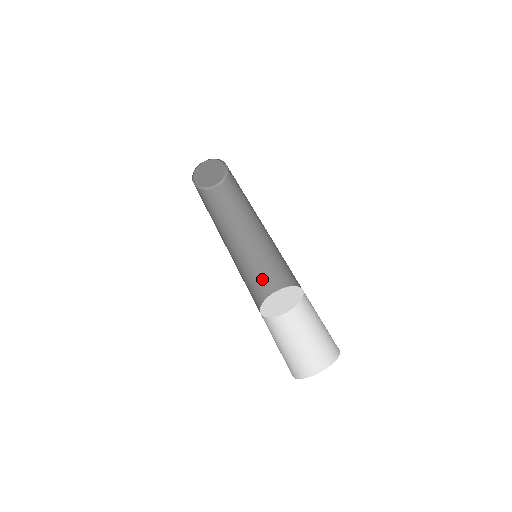
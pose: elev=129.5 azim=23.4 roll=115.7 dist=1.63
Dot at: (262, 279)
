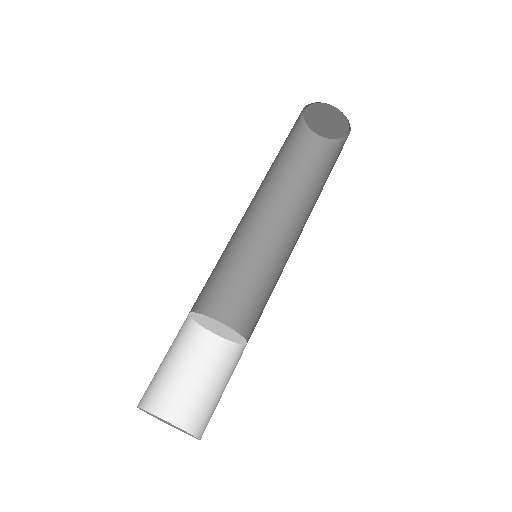
Dot at: (238, 277)
